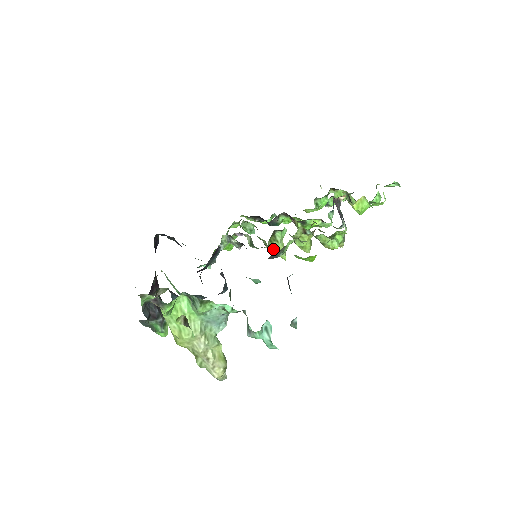
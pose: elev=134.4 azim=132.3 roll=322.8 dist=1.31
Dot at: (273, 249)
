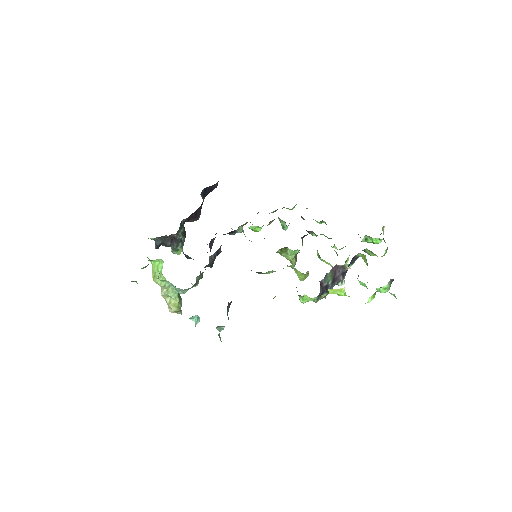
Dot at: (283, 256)
